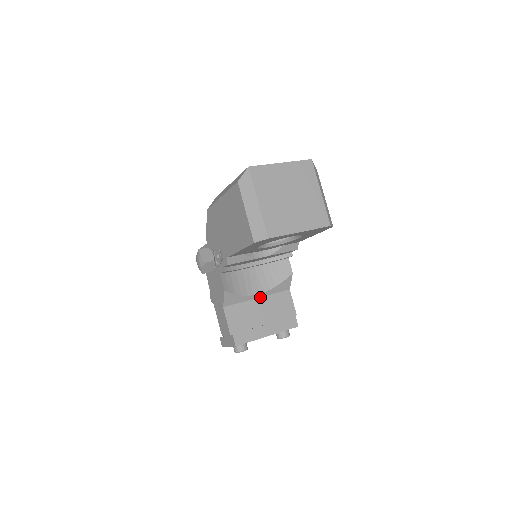
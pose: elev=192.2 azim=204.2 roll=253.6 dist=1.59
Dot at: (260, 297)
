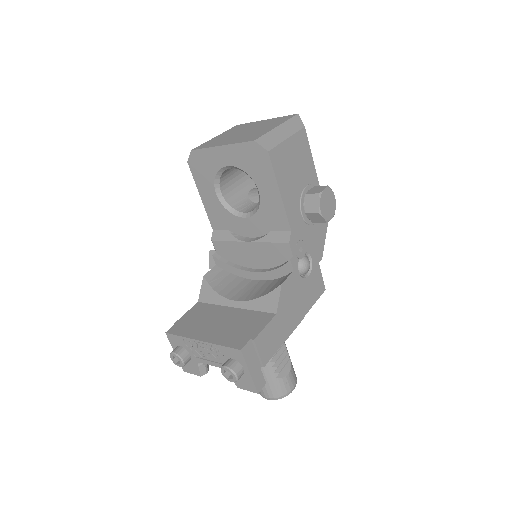
Dot at: (237, 308)
